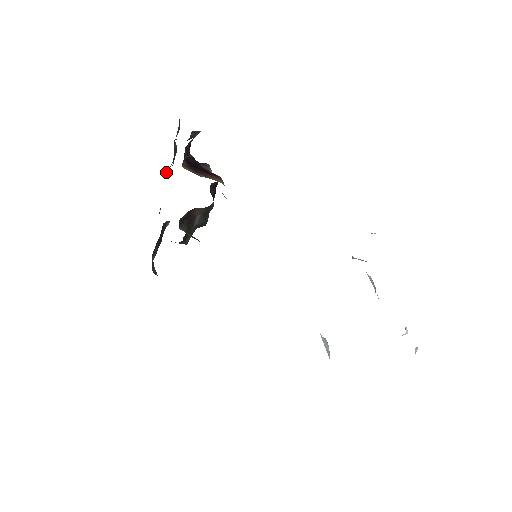
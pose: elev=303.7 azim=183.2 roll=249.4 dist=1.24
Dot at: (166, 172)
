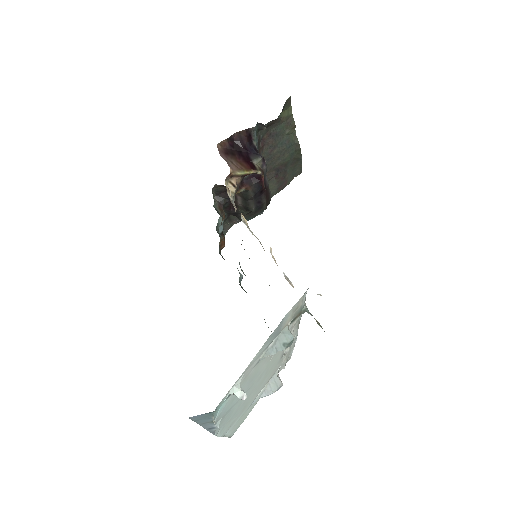
Dot at: (299, 165)
